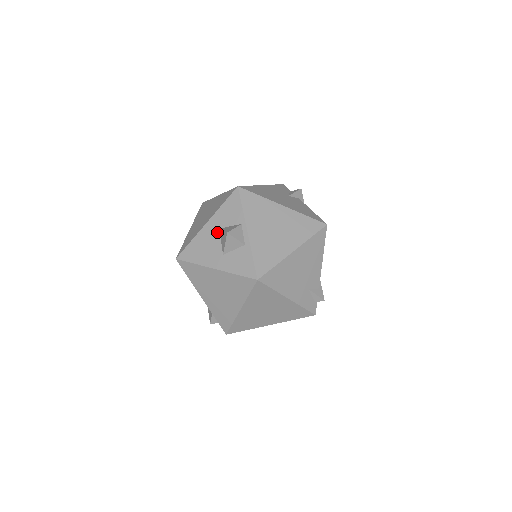
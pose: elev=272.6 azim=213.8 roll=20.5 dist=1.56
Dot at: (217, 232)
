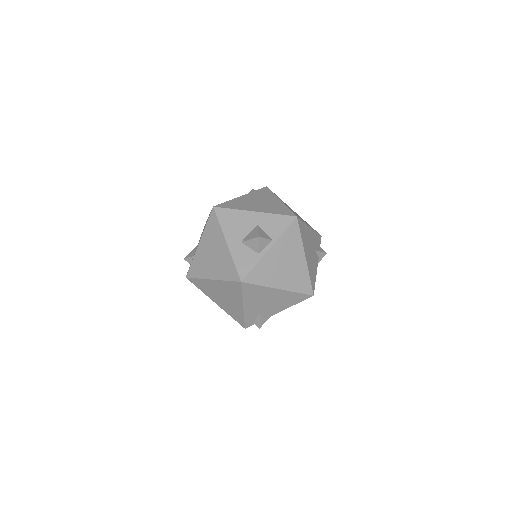
Dot at: (254, 225)
